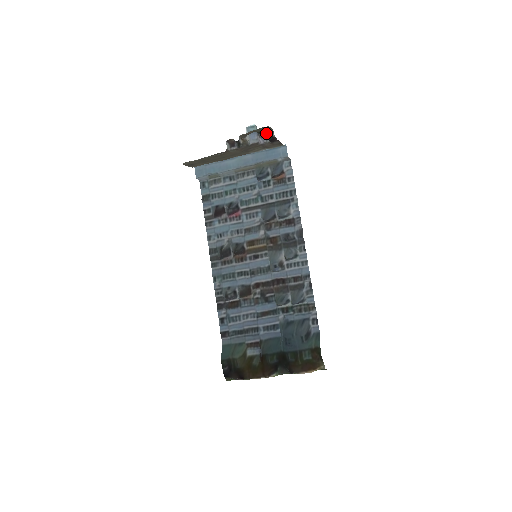
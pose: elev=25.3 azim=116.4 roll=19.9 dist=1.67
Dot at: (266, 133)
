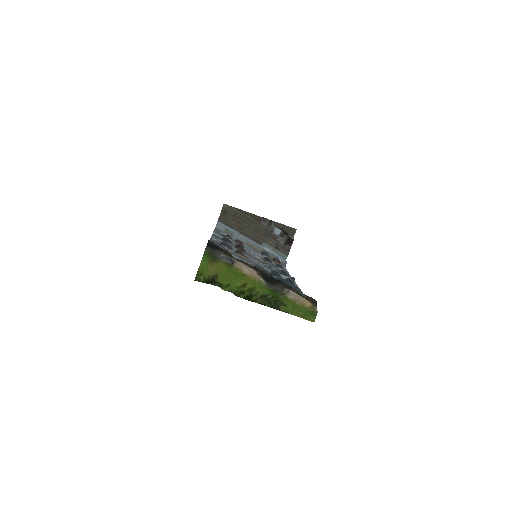
Dot at: (288, 235)
